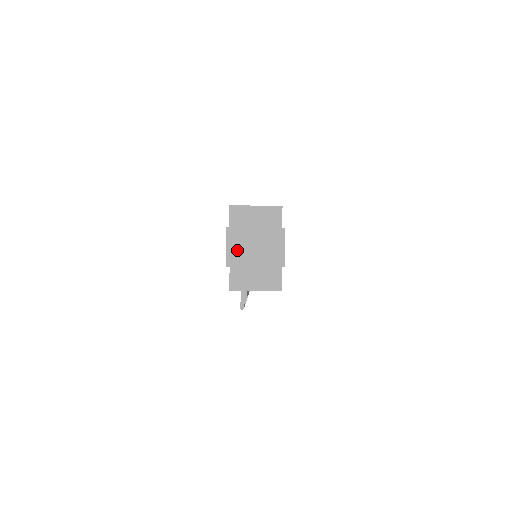
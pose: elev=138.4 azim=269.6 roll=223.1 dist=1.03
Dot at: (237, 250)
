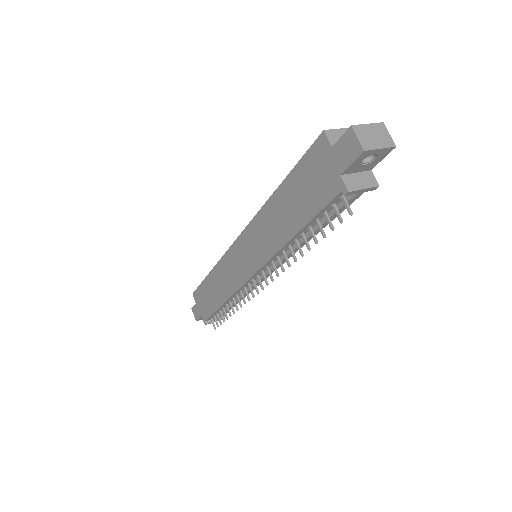
Dot at: (365, 139)
